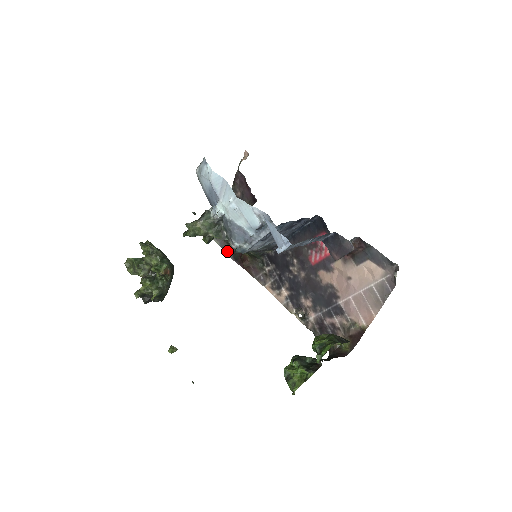
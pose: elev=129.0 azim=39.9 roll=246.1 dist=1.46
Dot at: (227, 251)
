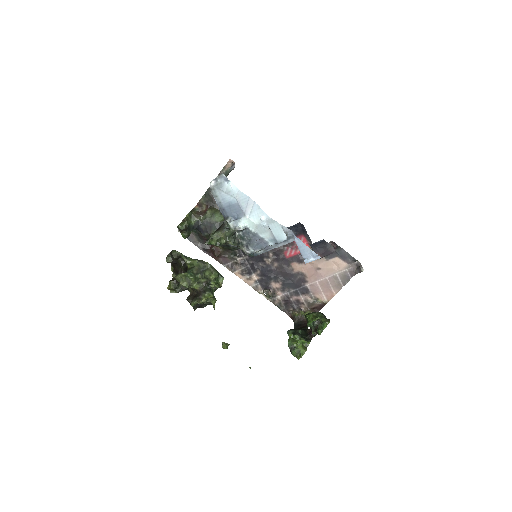
Dot at: (195, 242)
